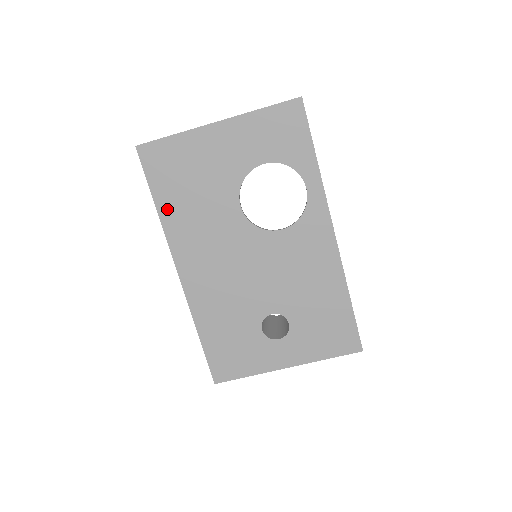
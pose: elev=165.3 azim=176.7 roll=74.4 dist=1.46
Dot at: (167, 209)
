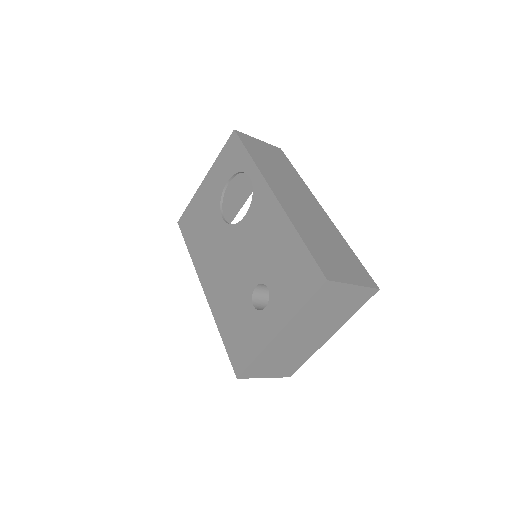
Dot at: (193, 248)
